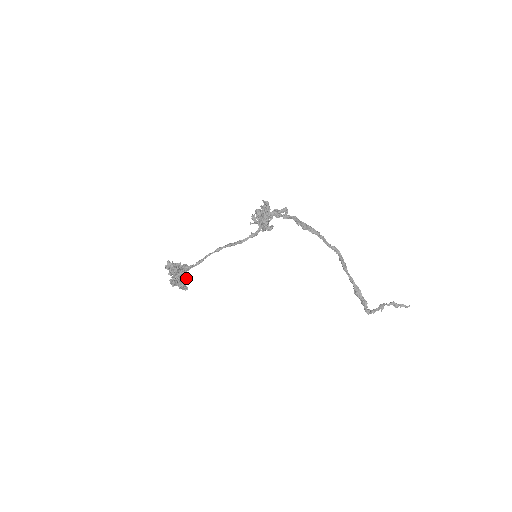
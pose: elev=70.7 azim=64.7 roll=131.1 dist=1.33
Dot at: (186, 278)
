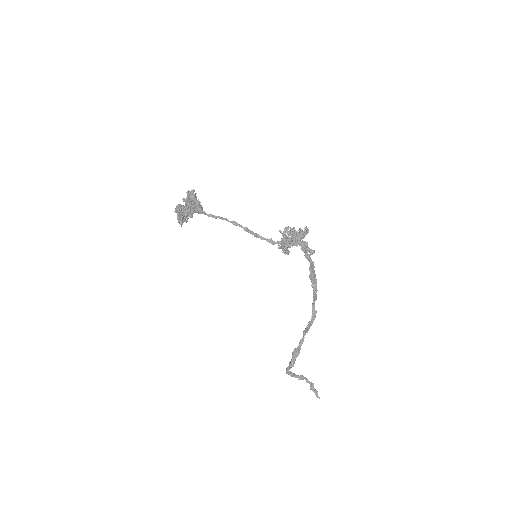
Dot at: (190, 216)
